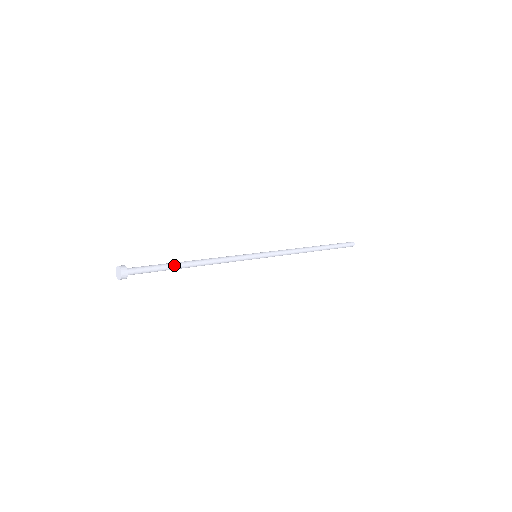
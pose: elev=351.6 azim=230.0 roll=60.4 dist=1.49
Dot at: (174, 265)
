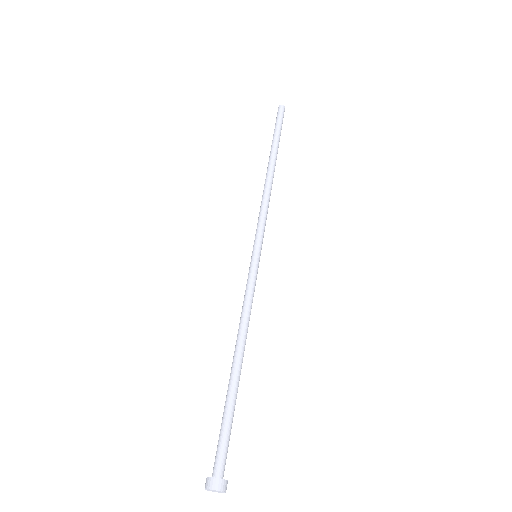
Dot at: (235, 394)
